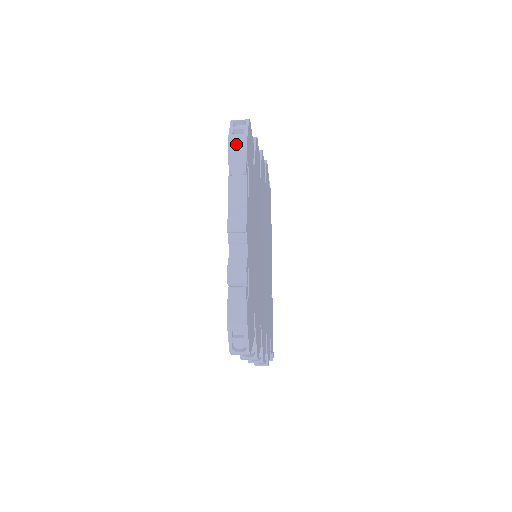
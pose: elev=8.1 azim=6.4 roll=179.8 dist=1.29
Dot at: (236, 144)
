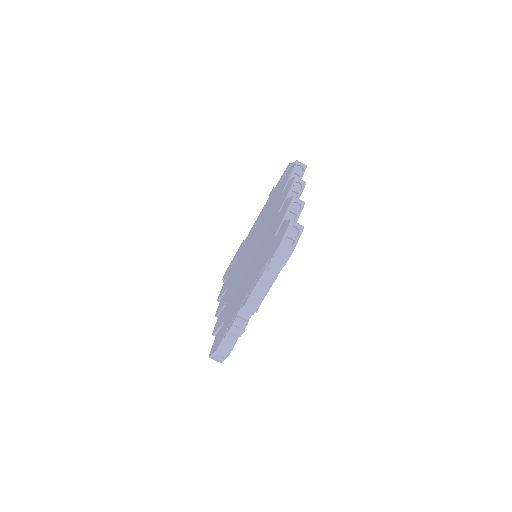
Dot at: (282, 253)
